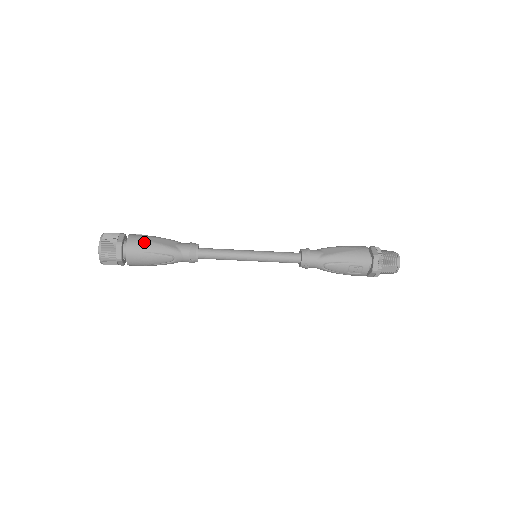
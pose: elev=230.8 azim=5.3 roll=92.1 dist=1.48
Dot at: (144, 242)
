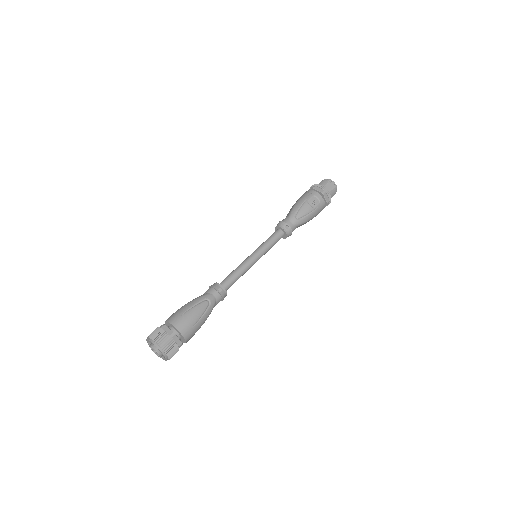
Dot at: (178, 310)
